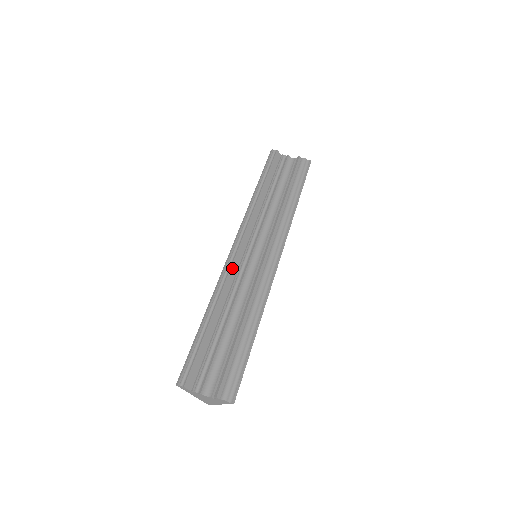
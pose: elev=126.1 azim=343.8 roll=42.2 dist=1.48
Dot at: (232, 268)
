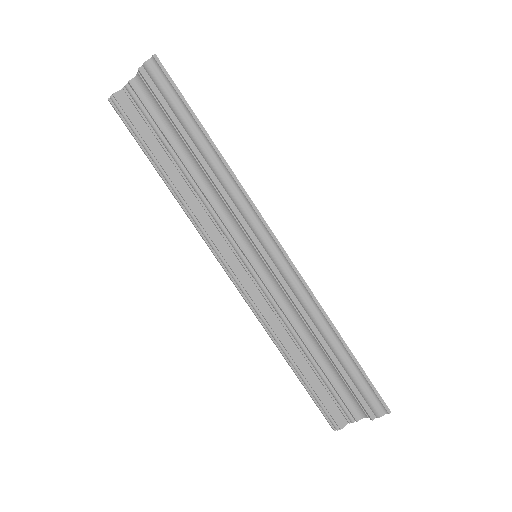
Dot at: (255, 300)
